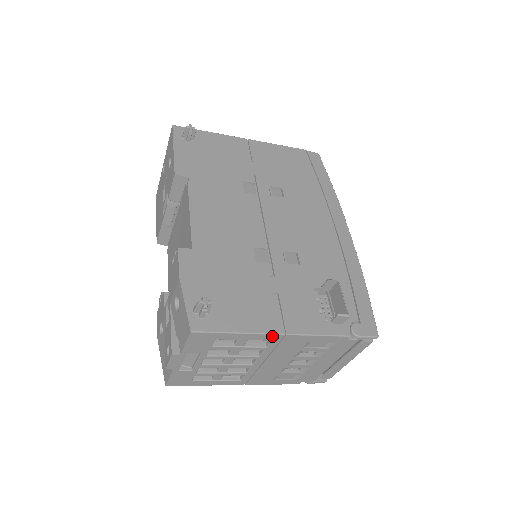
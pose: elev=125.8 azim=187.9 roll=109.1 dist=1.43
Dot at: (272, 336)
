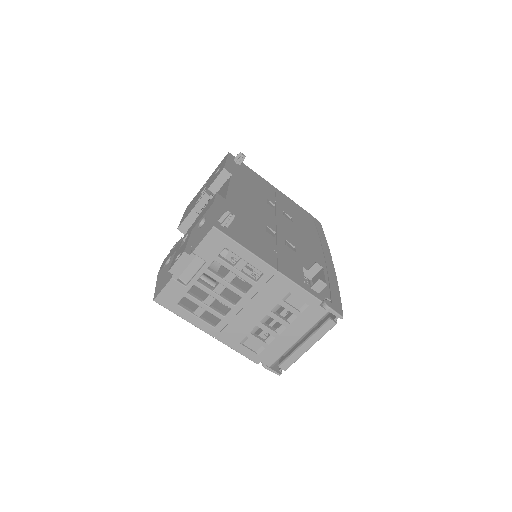
Dot at: (267, 267)
